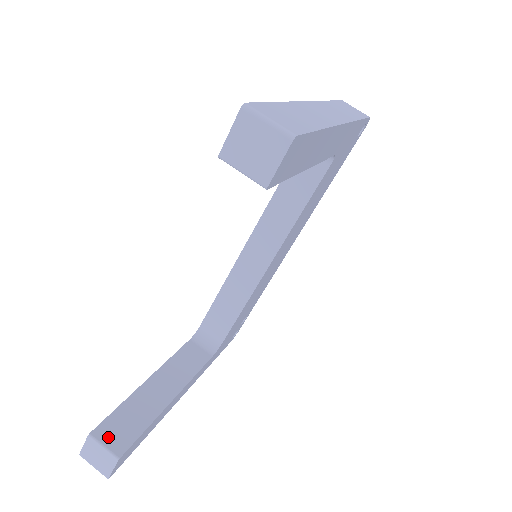
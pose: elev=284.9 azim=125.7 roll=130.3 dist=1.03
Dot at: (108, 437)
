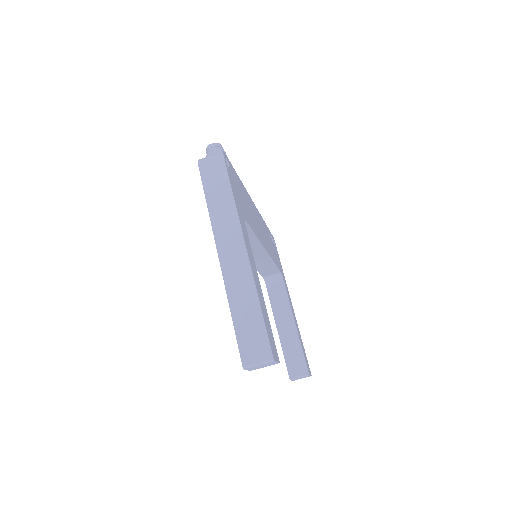
Dot at: (296, 373)
